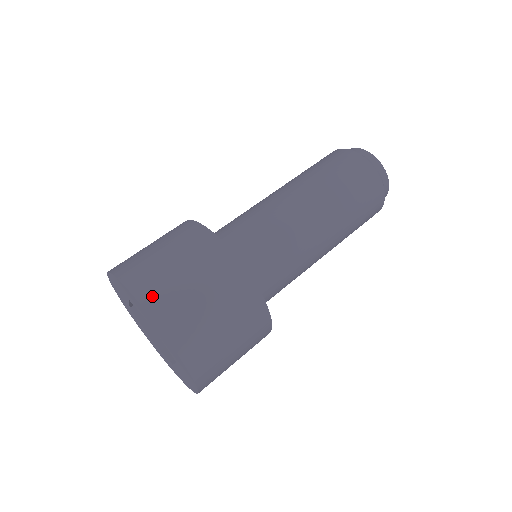
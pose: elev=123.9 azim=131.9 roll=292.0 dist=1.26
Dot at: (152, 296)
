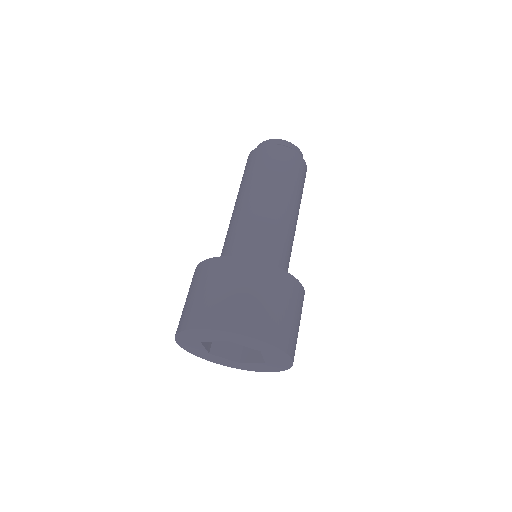
Dot at: (207, 319)
